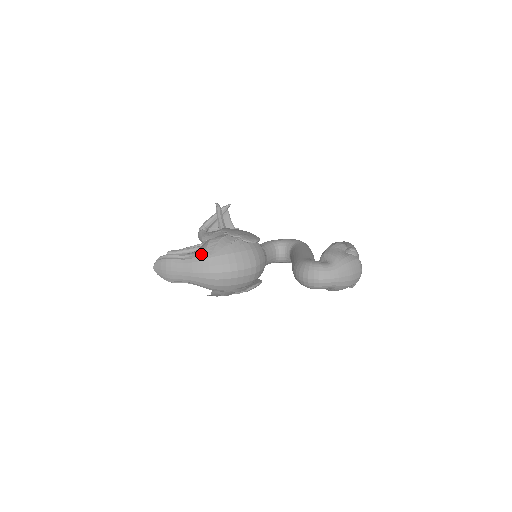
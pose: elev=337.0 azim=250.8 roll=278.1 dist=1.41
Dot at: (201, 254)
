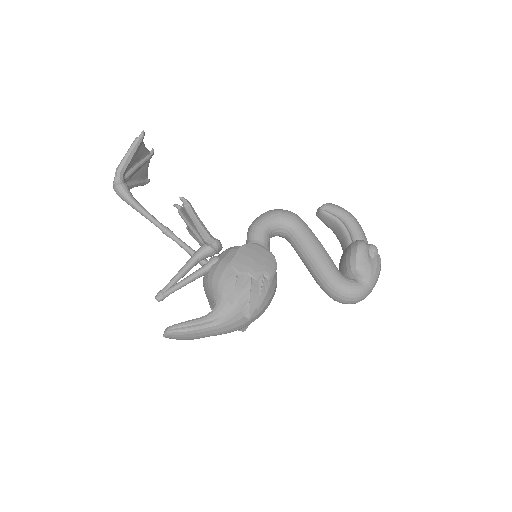
Dot at: (232, 316)
